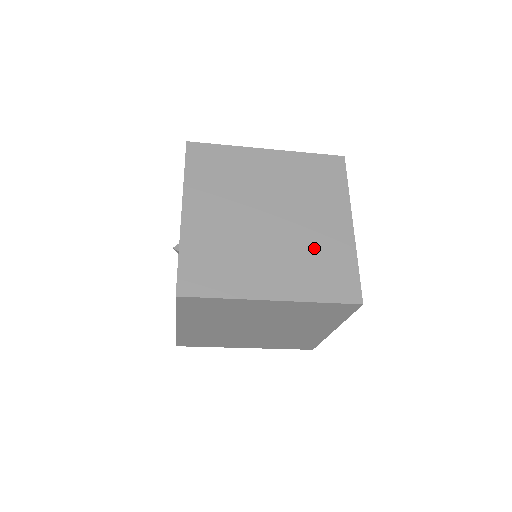
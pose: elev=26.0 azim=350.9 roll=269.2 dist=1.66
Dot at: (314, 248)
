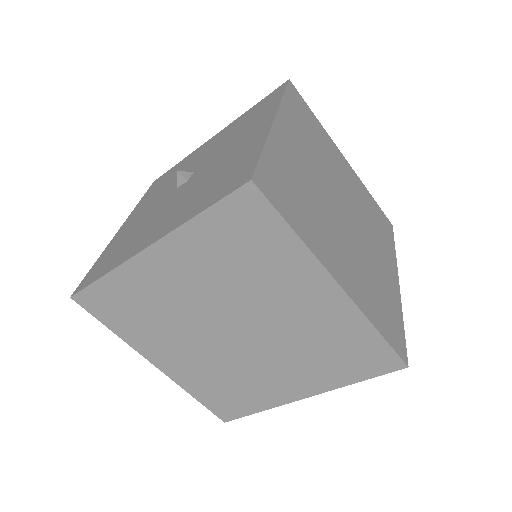
Dot at: (374, 273)
